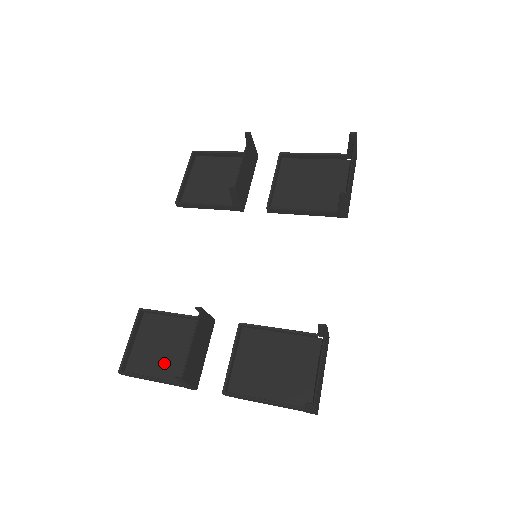
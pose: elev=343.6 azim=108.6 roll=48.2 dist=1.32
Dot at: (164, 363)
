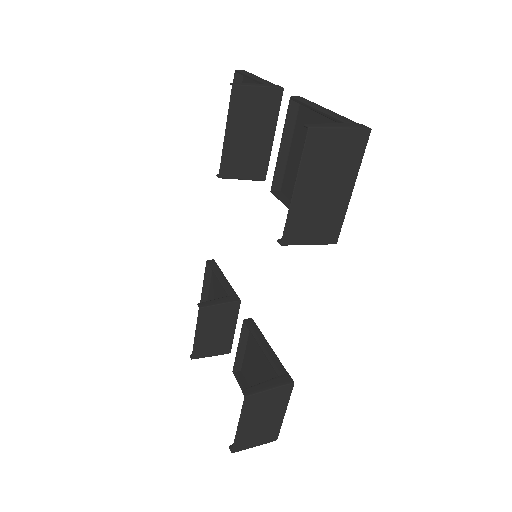
Dot at: occluded
